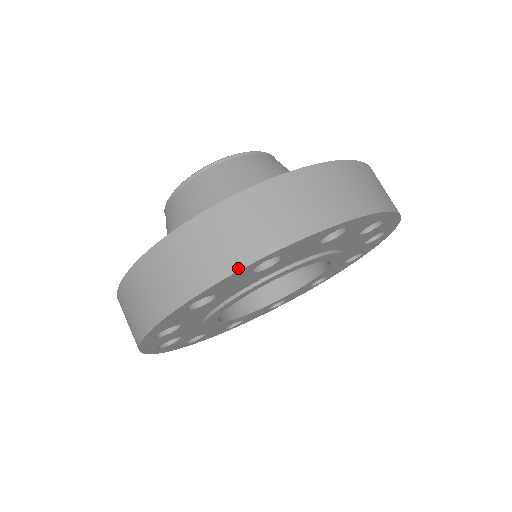
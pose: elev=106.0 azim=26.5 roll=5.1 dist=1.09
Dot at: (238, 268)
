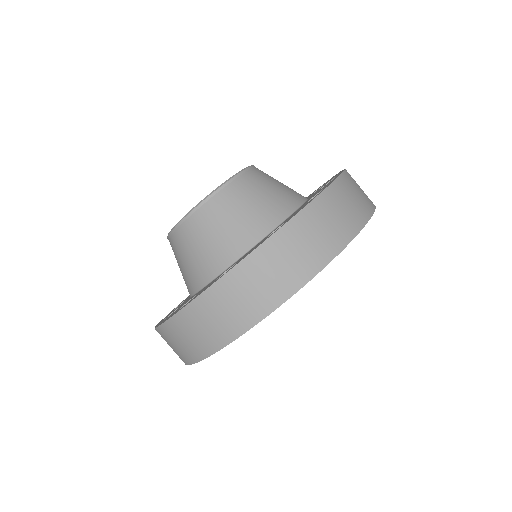
Dot at: (355, 234)
